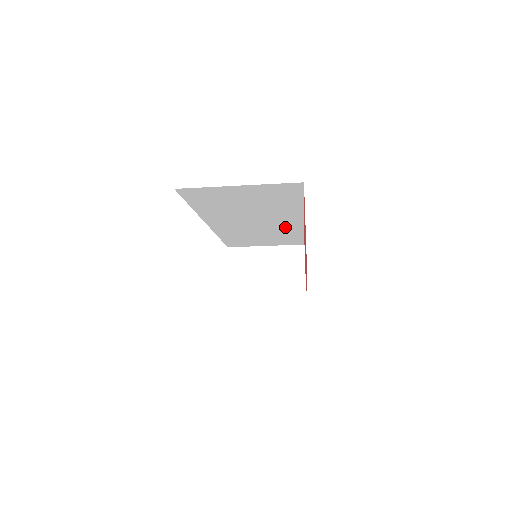
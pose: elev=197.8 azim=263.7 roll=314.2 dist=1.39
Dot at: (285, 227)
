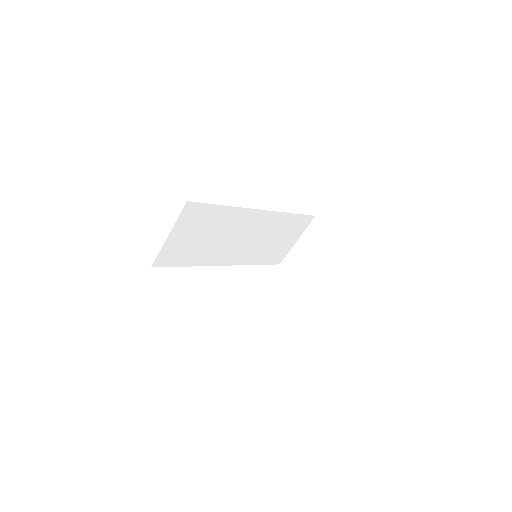
Dot at: (264, 223)
